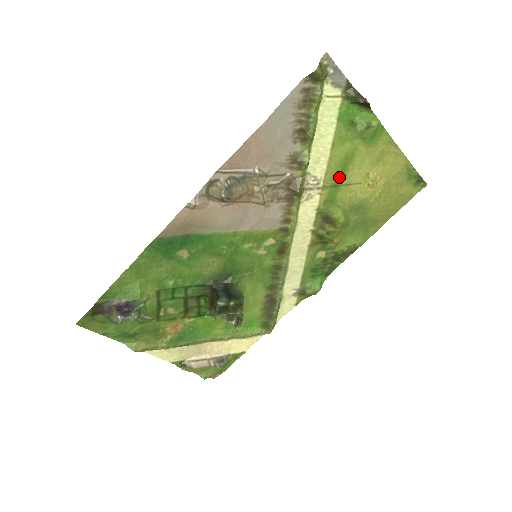
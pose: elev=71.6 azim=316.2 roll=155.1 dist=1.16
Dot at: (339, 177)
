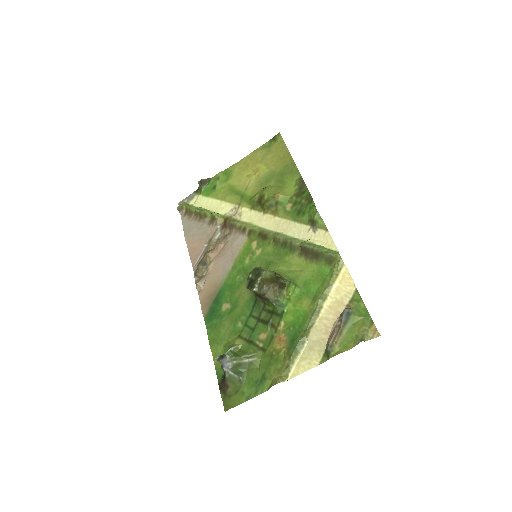
Dot at: (238, 195)
